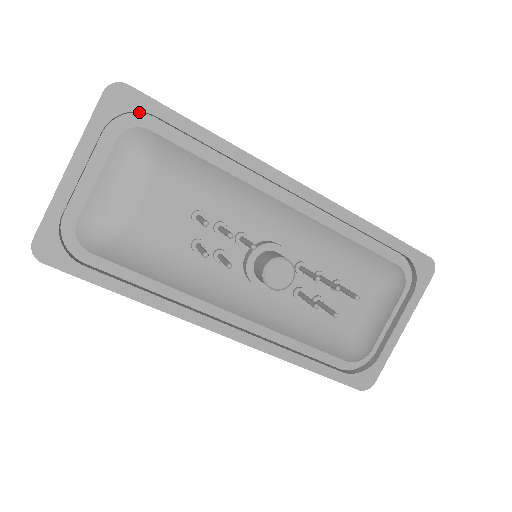
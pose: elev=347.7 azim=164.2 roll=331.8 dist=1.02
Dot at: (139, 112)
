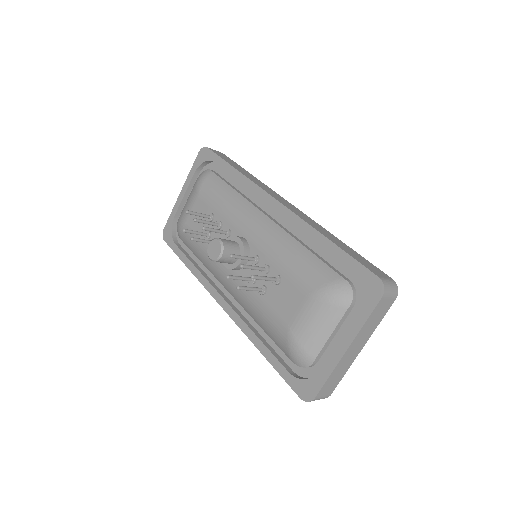
Dot at: (213, 162)
